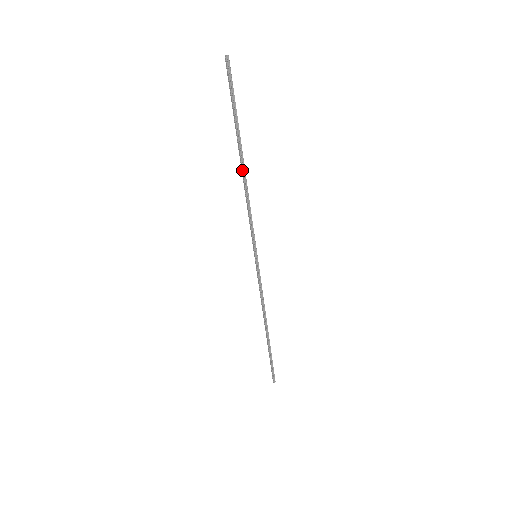
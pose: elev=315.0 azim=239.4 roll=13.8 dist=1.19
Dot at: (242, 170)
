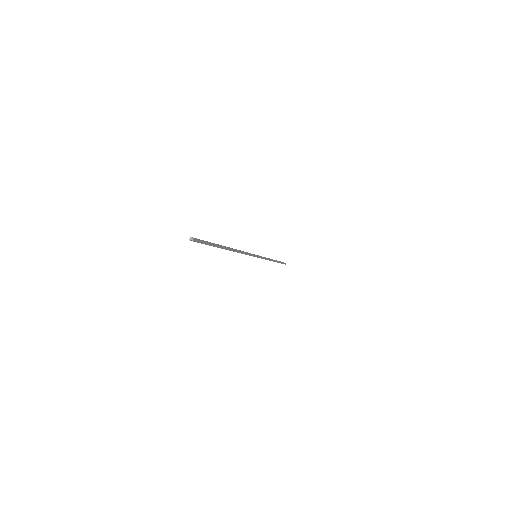
Dot at: (230, 249)
